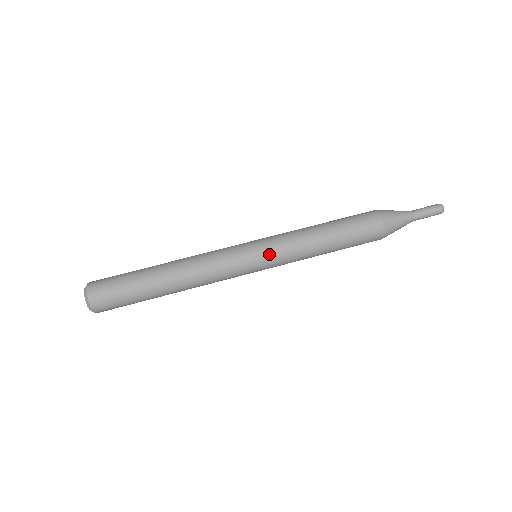
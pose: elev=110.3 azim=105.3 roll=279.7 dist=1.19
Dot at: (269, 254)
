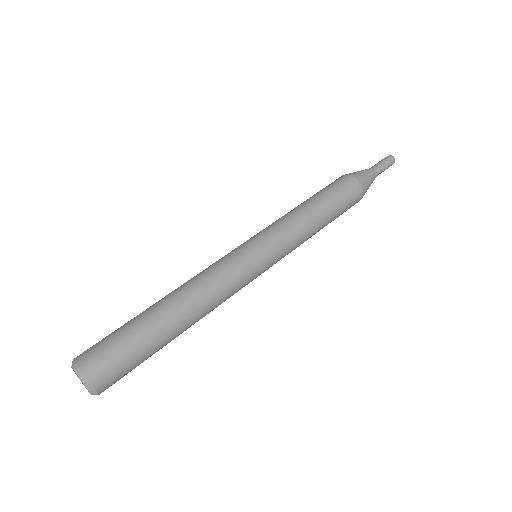
Dot at: (269, 240)
